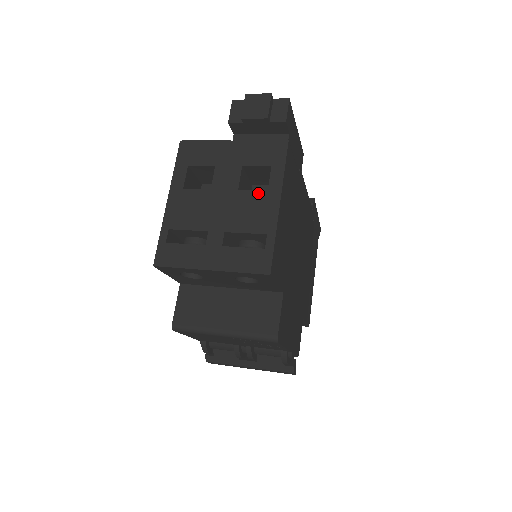
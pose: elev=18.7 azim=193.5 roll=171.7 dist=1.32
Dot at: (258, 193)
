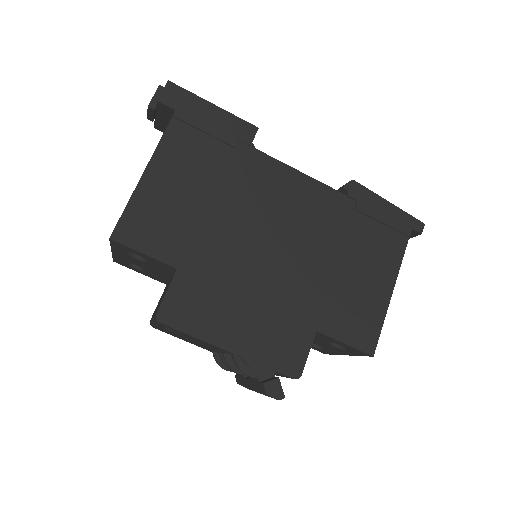
Dot at: occluded
